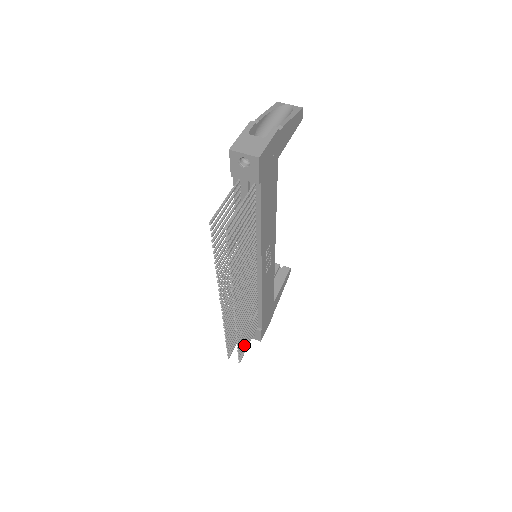
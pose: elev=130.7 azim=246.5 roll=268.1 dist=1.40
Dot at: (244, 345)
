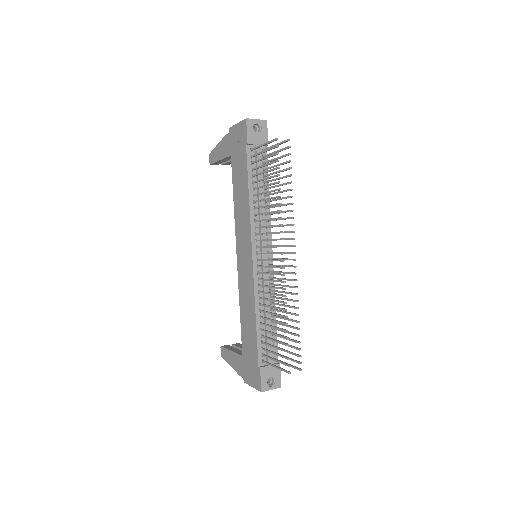
Dot at: (292, 352)
